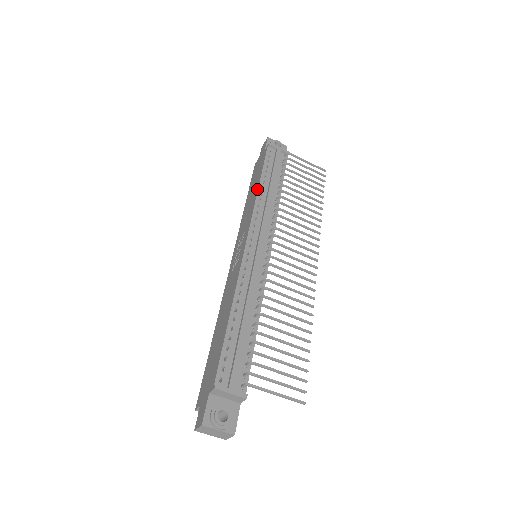
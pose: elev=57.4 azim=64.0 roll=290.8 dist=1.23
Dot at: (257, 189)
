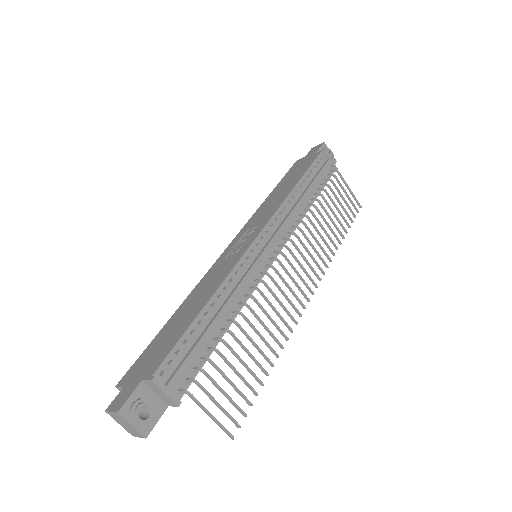
Dot at: (291, 189)
